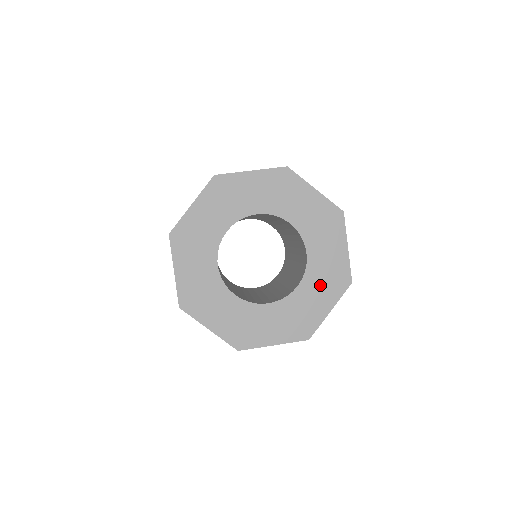
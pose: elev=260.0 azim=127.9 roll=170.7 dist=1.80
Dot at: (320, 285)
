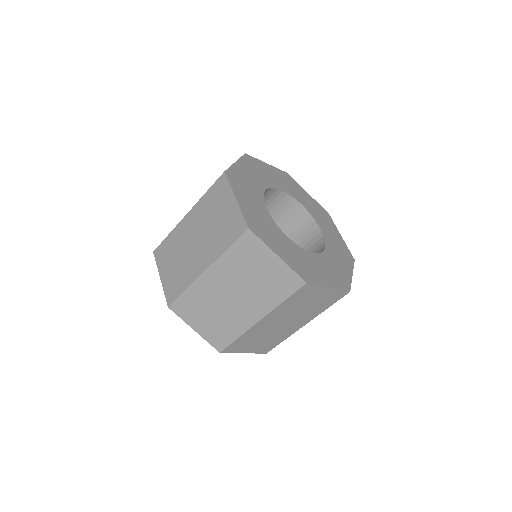
Dot at: (338, 253)
